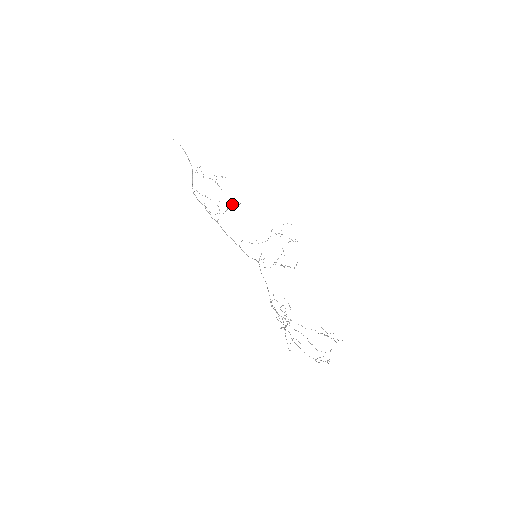
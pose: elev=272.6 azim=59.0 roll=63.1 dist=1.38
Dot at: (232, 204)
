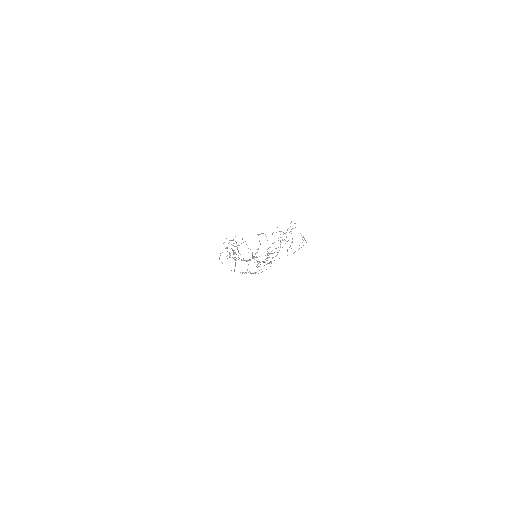
Dot at: (271, 262)
